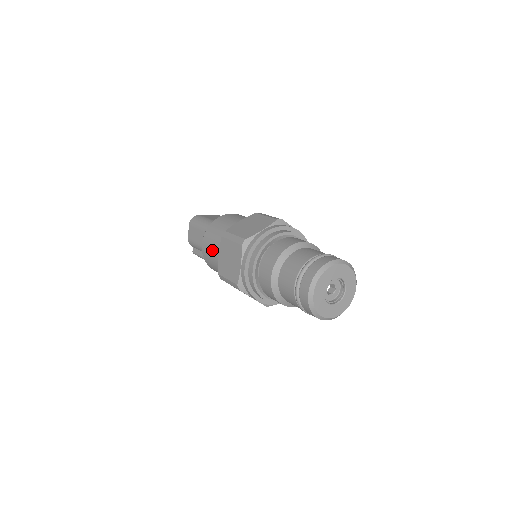
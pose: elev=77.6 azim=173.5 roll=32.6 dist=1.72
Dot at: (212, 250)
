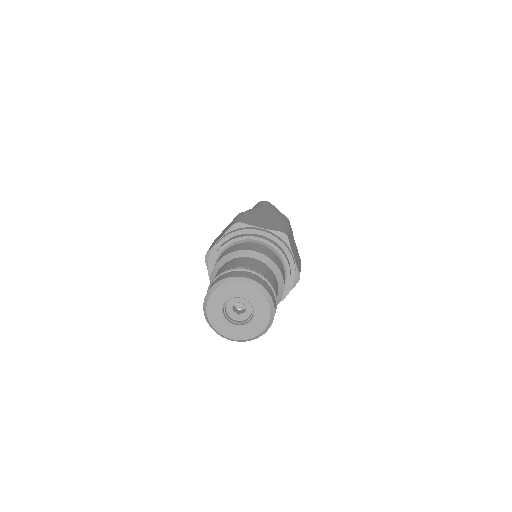
Dot at: occluded
